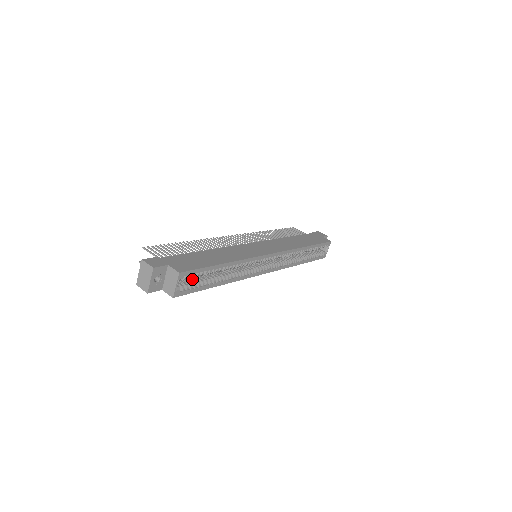
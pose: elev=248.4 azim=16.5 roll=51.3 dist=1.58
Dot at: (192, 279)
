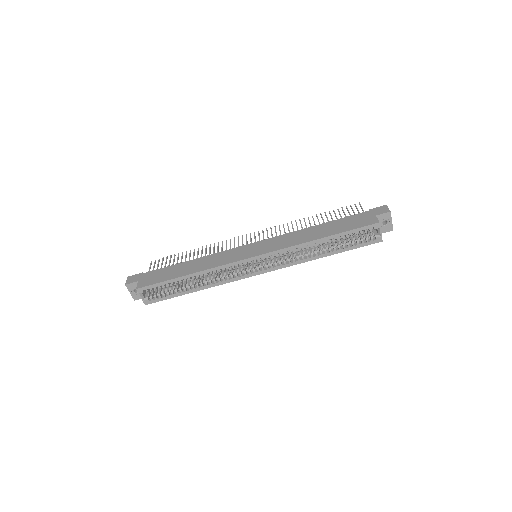
Dot at: (165, 289)
